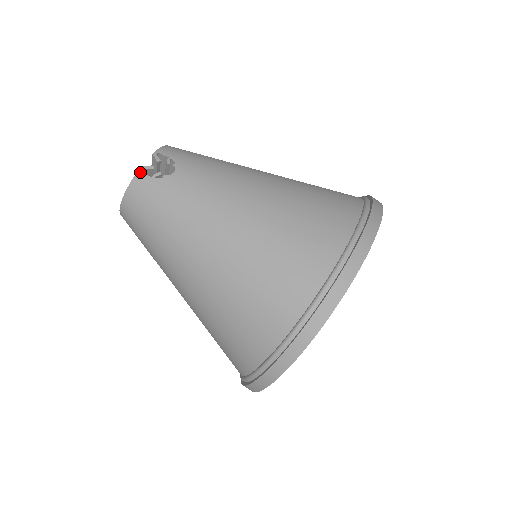
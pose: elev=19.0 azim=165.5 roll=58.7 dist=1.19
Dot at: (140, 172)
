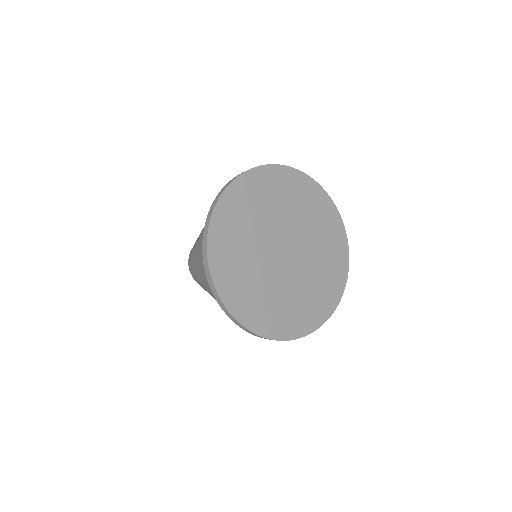
Dot at: occluded
